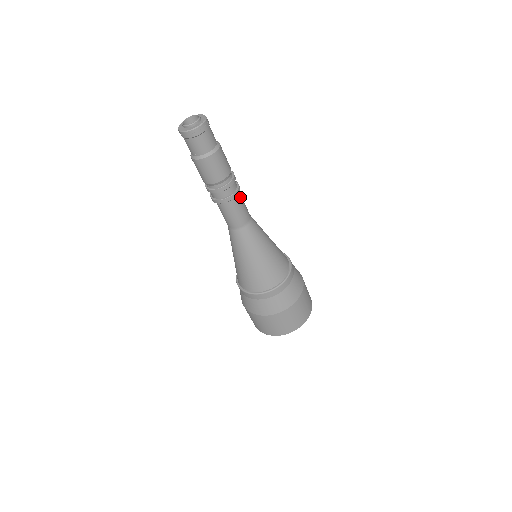
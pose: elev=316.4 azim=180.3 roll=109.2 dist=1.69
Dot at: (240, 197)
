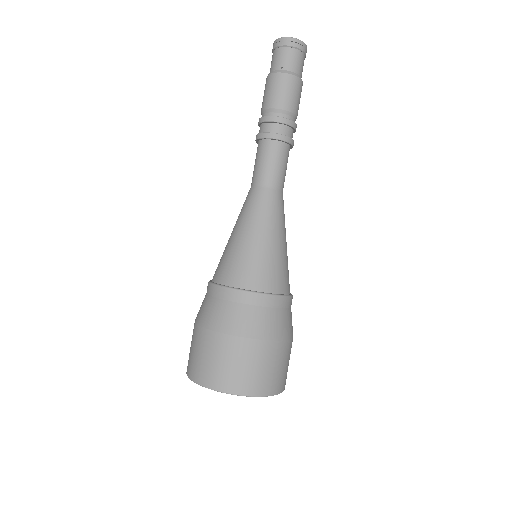
Dot at: (288, 155)
